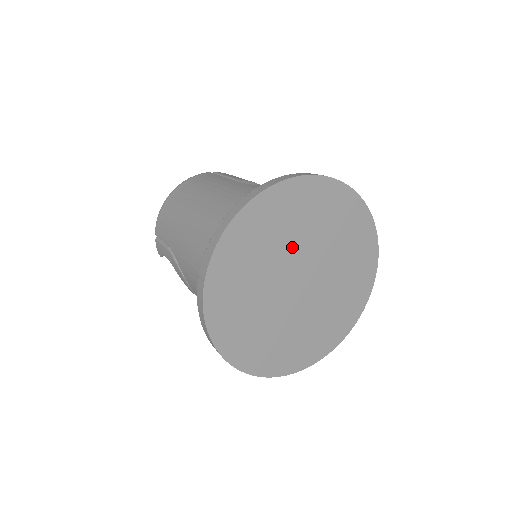
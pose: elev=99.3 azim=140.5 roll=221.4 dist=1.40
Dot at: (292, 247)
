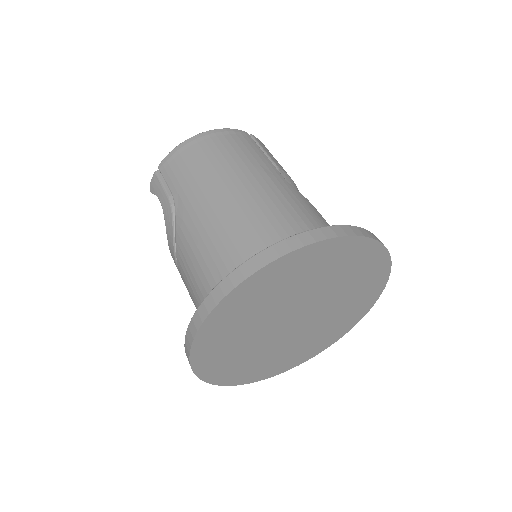
Dot at: (312, 291)
